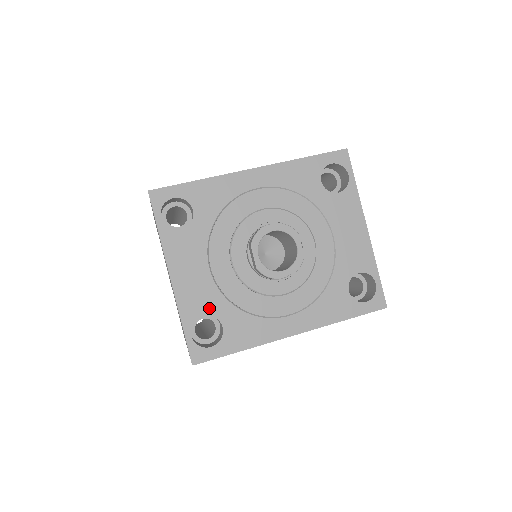
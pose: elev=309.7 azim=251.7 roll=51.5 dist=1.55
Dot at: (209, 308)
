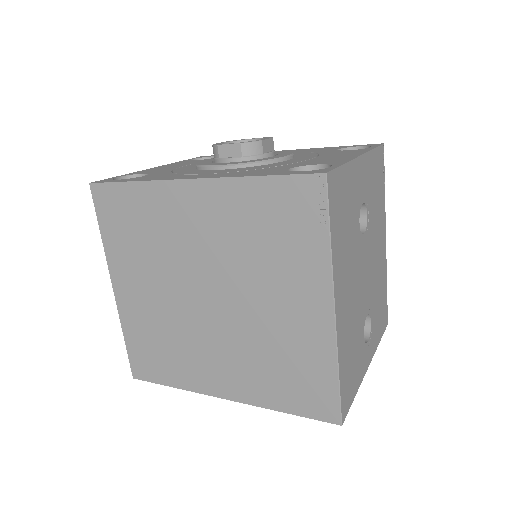
Dot at: (153, 172)
